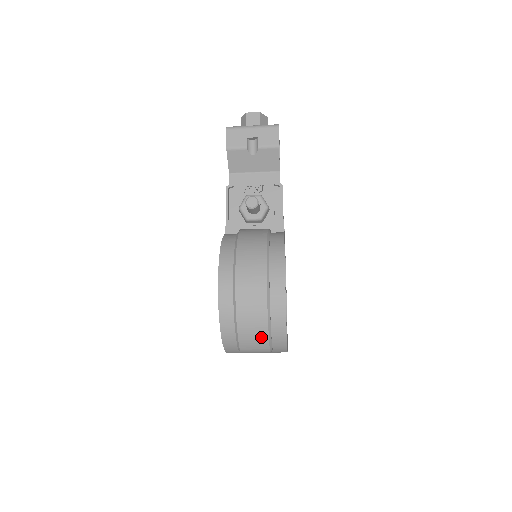
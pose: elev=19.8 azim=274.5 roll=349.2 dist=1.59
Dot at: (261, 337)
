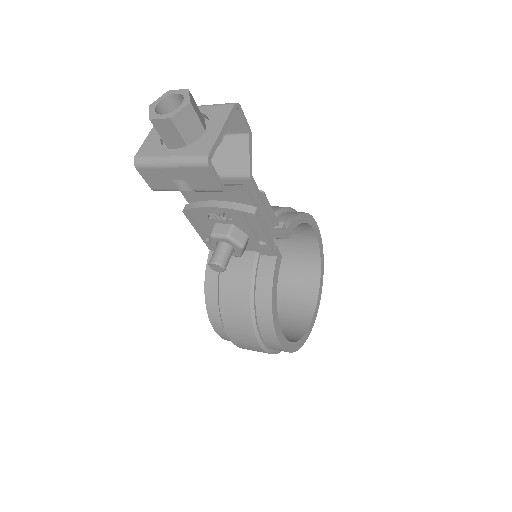
Dot at: occluded
